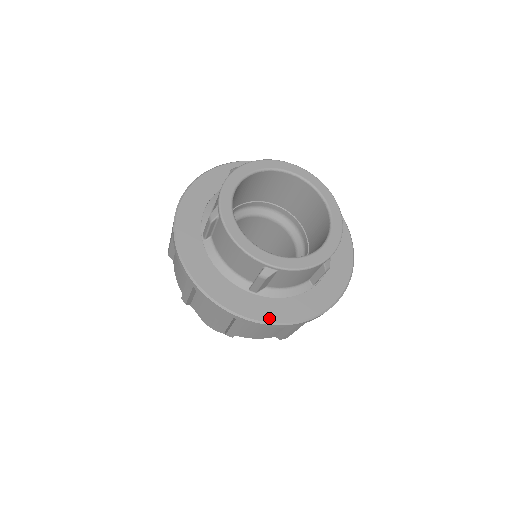
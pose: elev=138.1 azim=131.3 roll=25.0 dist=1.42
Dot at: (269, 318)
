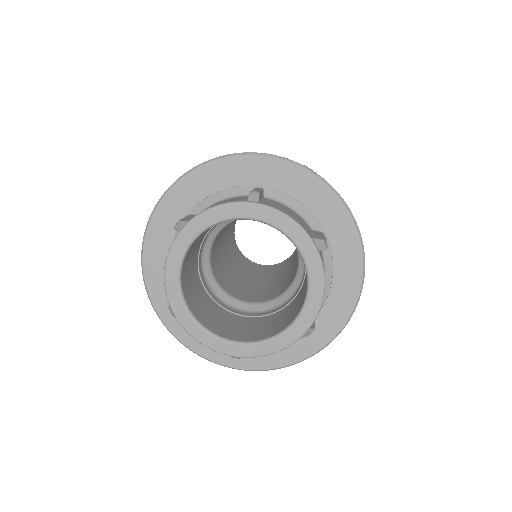
Dot at: (173, 328)
